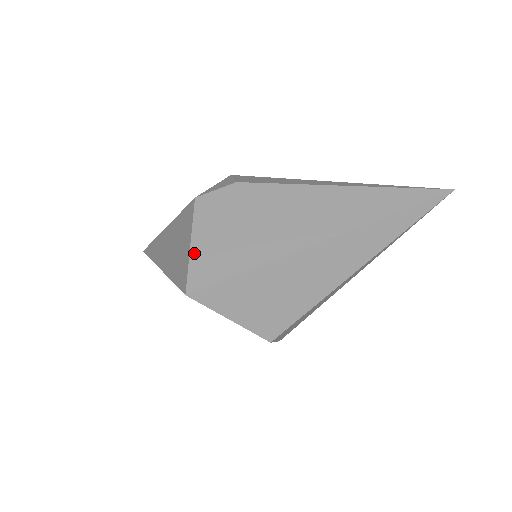
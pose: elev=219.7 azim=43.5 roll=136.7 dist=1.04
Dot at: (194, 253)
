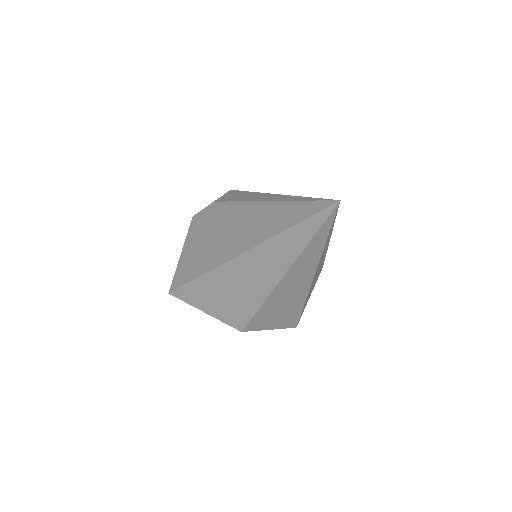
Dot at: (180, 262)
